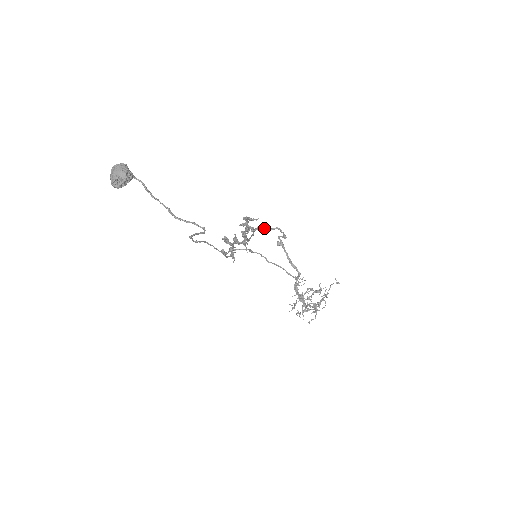
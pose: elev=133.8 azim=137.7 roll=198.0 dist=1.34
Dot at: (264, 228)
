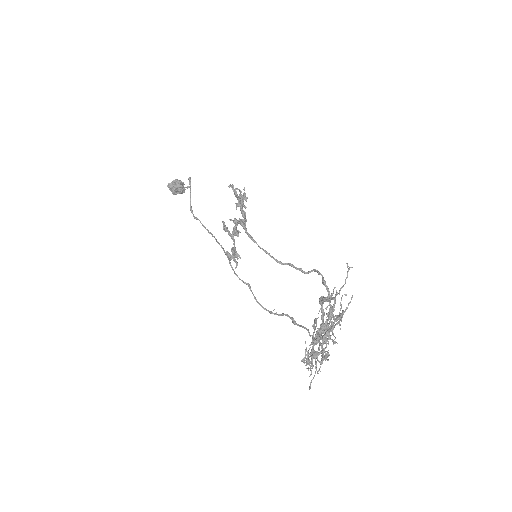
Dot at: occluded
